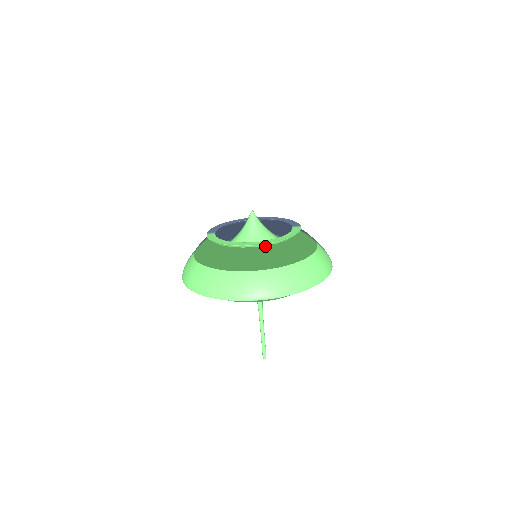
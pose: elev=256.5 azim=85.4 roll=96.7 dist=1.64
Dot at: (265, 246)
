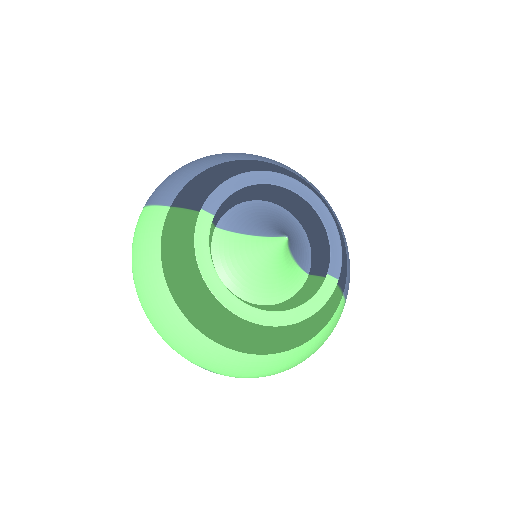
Dot at: (260, 321)
